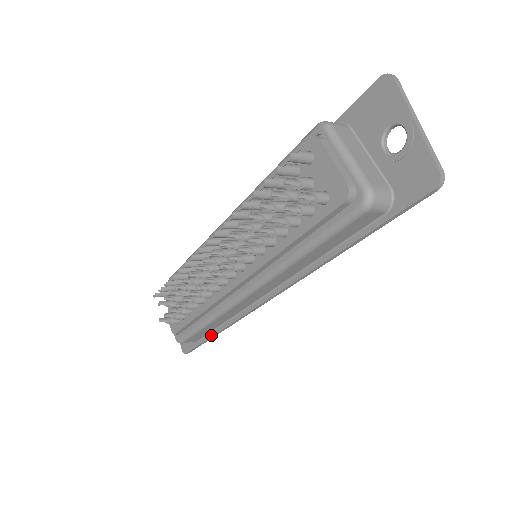
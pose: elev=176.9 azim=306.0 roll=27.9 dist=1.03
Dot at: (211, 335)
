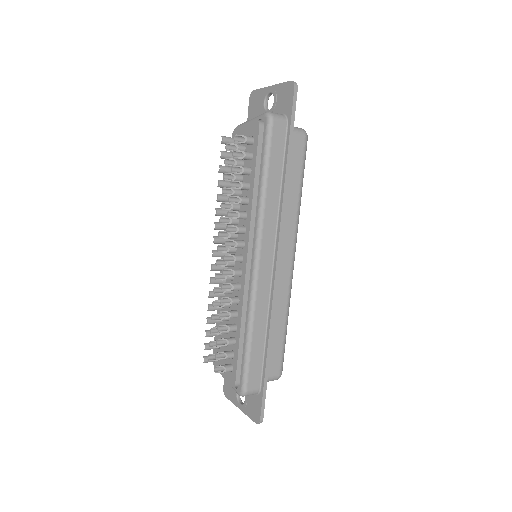
Dot at: (265, 361)
